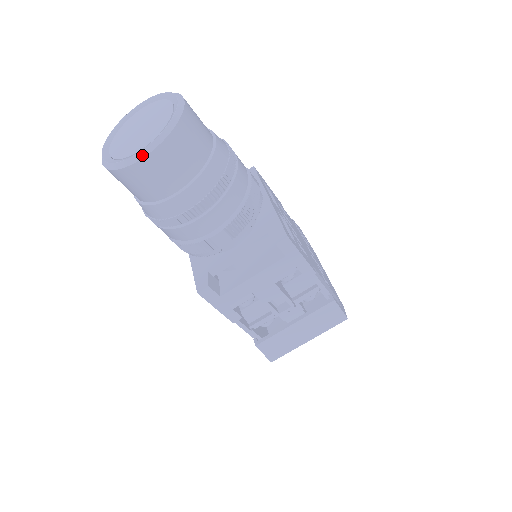
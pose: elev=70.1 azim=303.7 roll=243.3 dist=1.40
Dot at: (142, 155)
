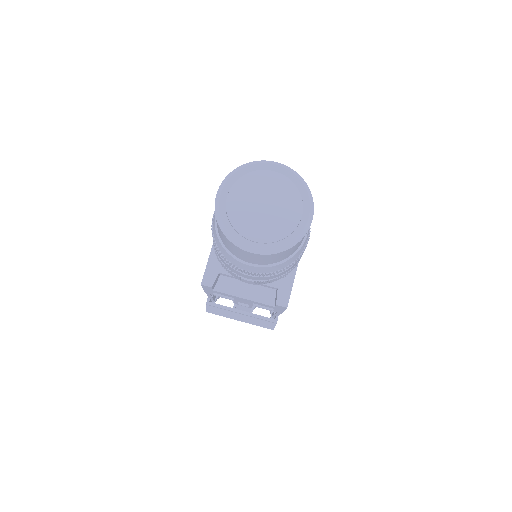
Dot at: (250, 250)
